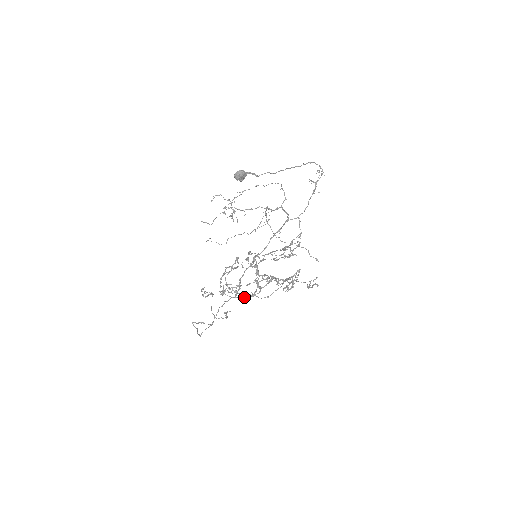
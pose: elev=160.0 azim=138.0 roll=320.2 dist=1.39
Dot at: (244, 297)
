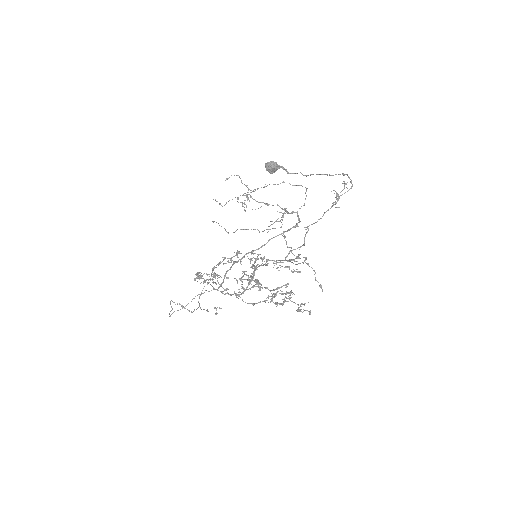
Dot at: occluded
